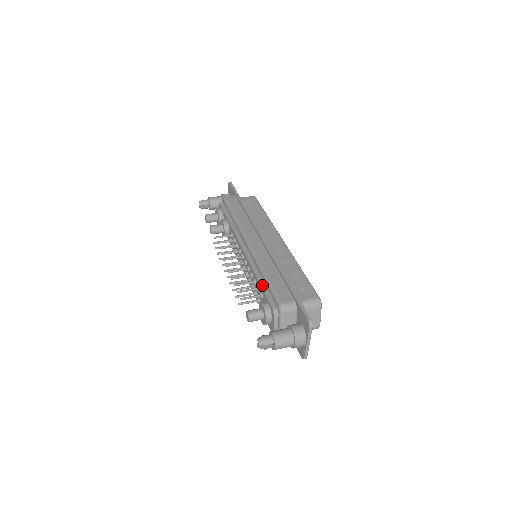
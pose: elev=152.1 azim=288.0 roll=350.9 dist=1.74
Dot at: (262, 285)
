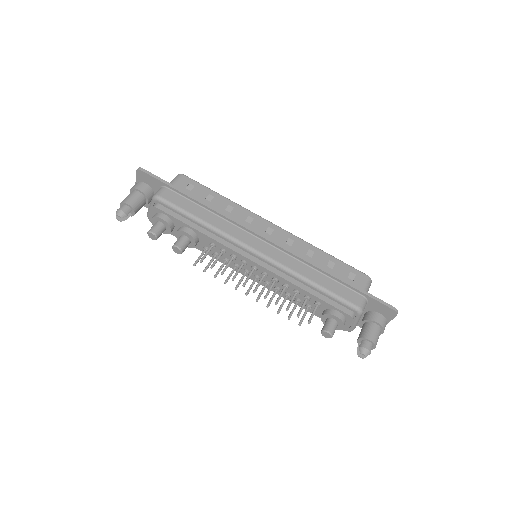
Dot at: (316, 295)
